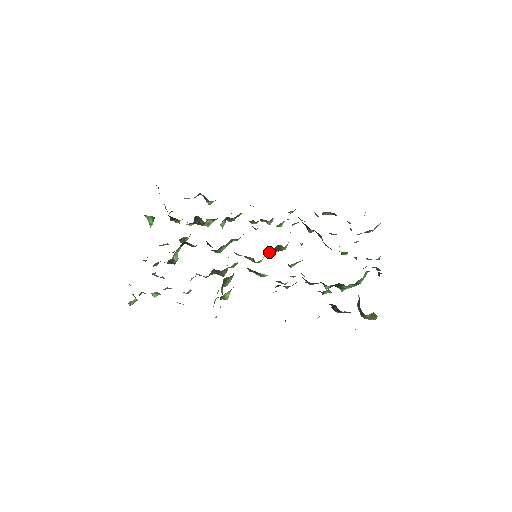
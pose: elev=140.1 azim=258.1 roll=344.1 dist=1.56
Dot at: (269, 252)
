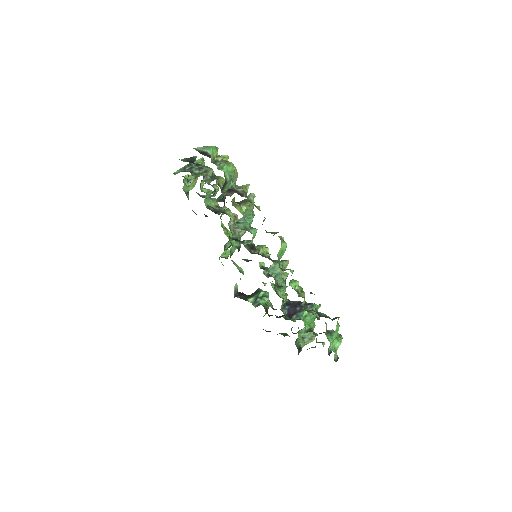
Dot at: occluded
